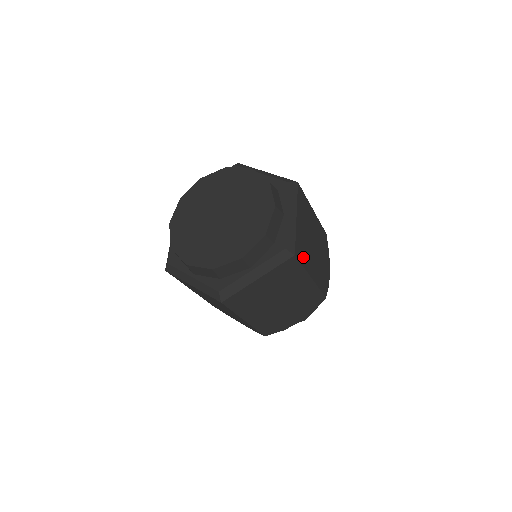
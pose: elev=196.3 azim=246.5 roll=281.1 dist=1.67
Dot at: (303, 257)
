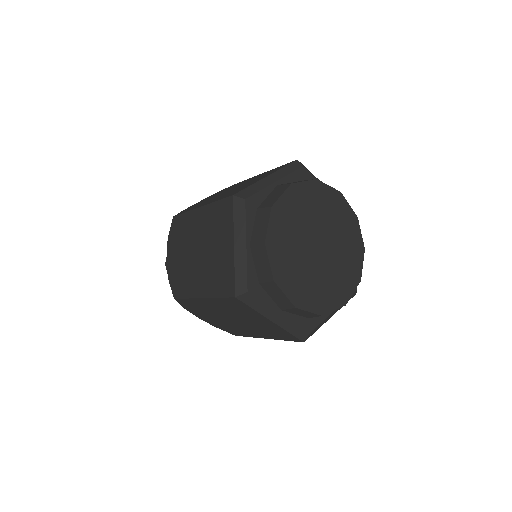
Dot at: occluded
